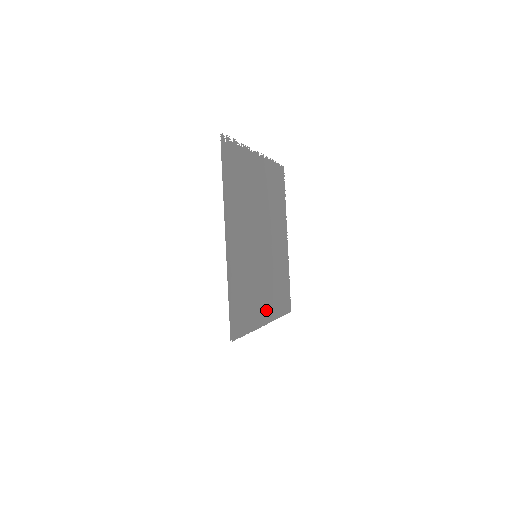
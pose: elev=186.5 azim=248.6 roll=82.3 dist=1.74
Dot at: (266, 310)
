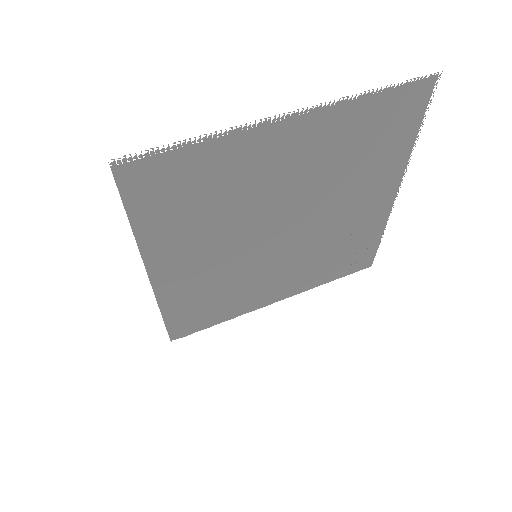
Dot at: (282, 290)
